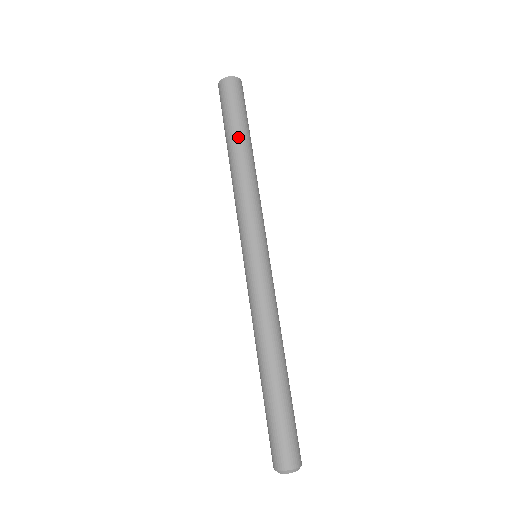
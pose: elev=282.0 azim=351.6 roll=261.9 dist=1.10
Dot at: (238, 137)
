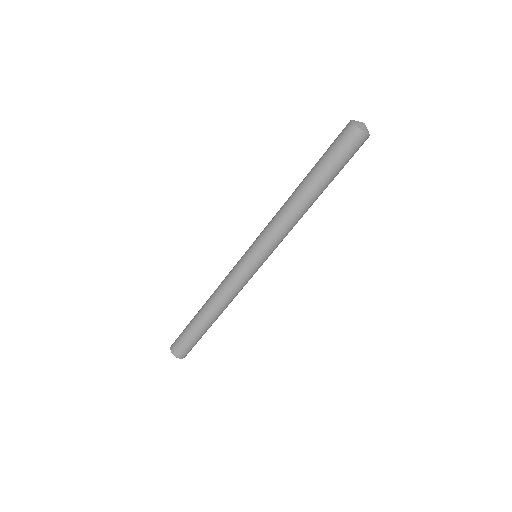
Dot at: (317, 182)
